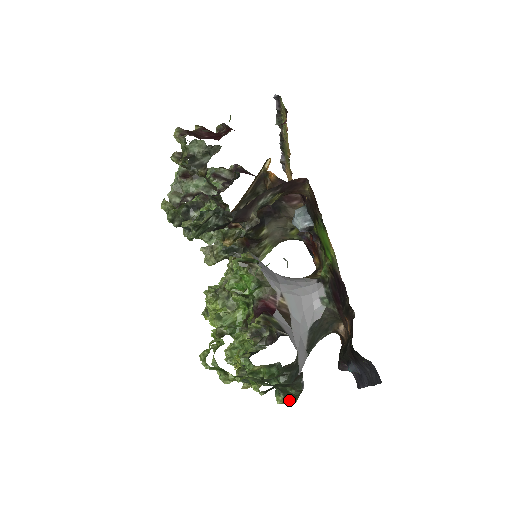
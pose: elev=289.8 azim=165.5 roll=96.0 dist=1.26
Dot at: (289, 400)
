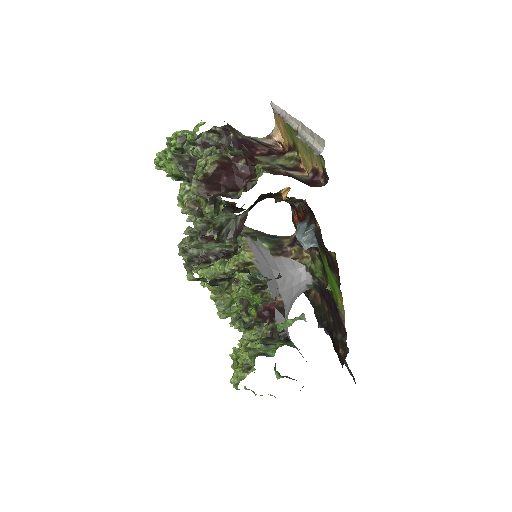
Dot at: occluded
